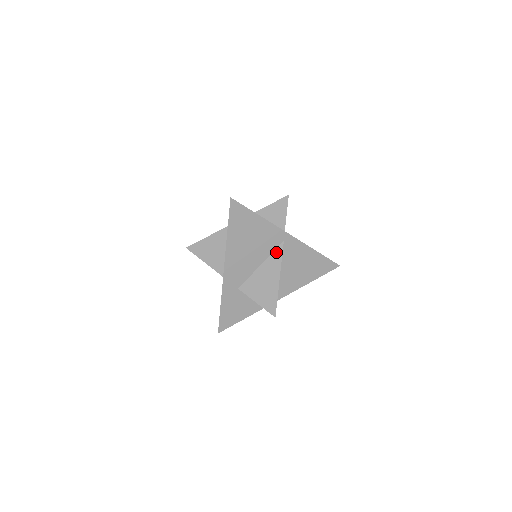
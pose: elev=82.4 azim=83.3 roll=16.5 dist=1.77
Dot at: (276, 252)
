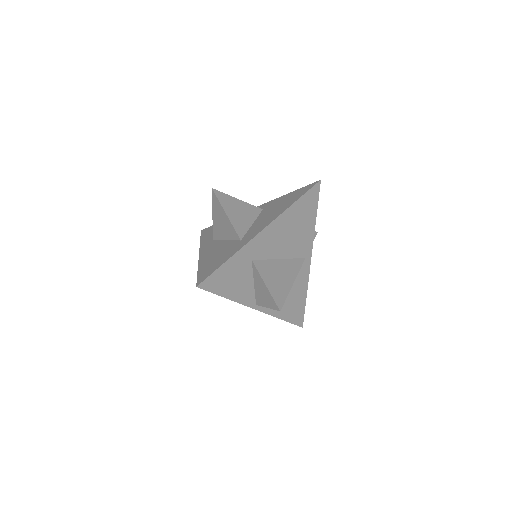
Dot at: (297, 261)
